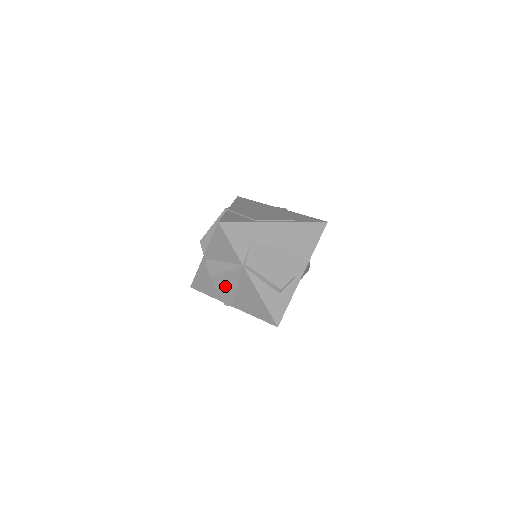
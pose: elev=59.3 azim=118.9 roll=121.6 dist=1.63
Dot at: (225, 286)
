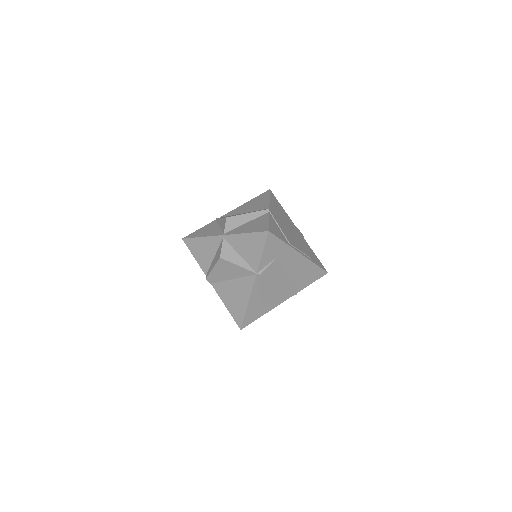
Dot at: (224, 271)
